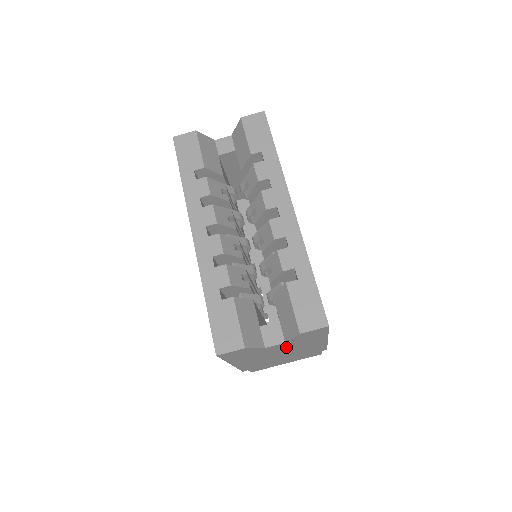
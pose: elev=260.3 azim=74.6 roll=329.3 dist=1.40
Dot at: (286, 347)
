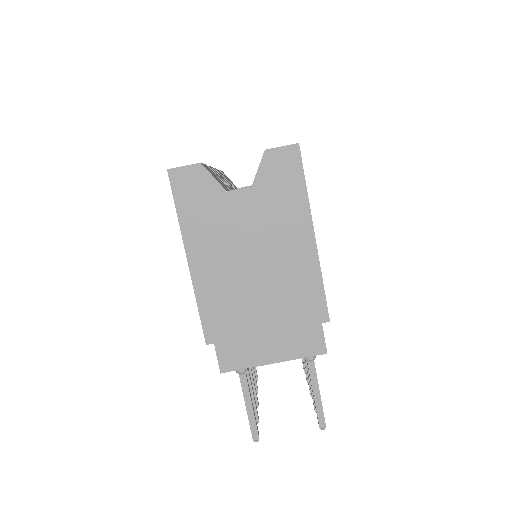
Dot at: (257, 222)
